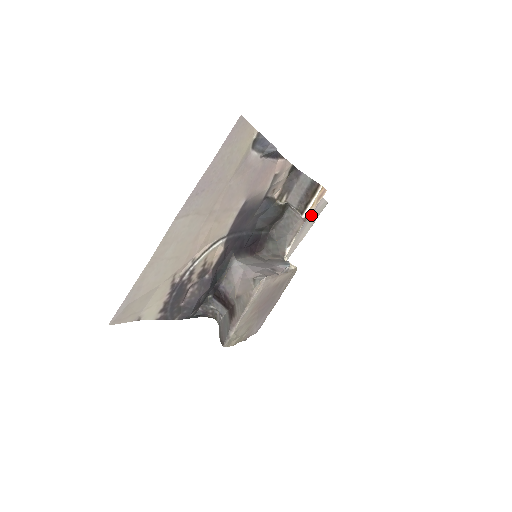
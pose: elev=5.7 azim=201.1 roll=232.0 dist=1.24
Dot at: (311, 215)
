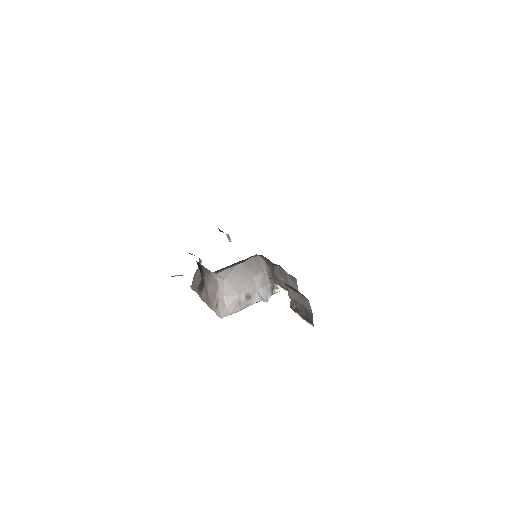
Dot at: occluded
